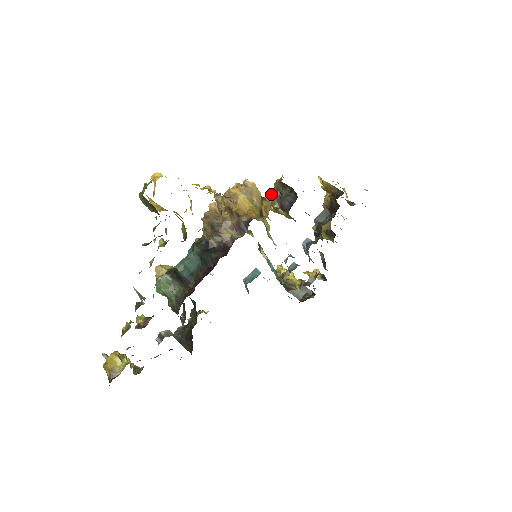
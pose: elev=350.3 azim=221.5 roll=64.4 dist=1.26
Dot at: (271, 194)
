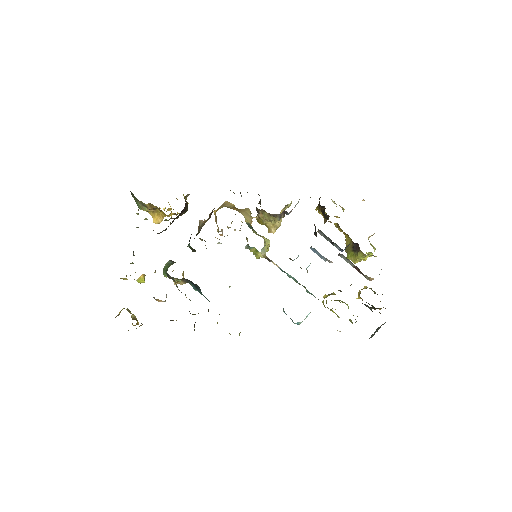
Dot at: occluded
